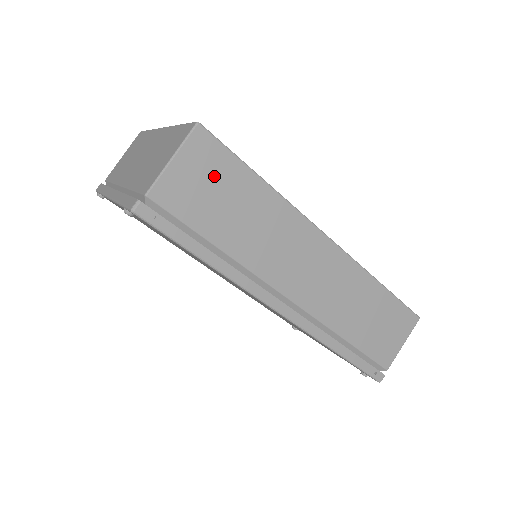
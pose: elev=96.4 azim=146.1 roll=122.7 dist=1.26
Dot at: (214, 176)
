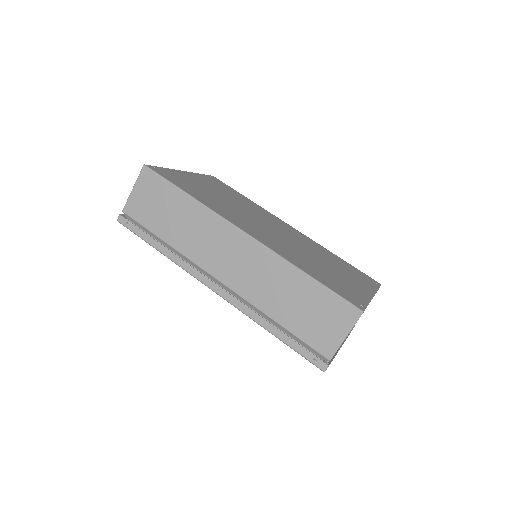
Dot at: (156, 195)
